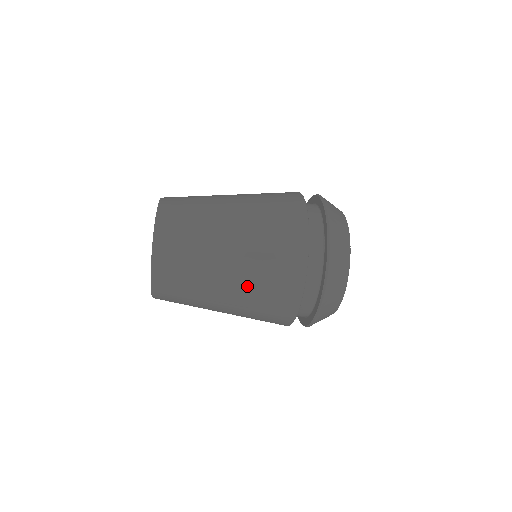
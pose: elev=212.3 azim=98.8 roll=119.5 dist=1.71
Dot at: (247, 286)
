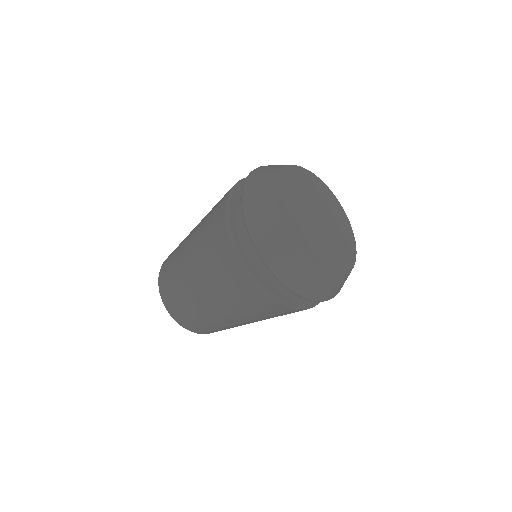
Dot at: (224, 301)
